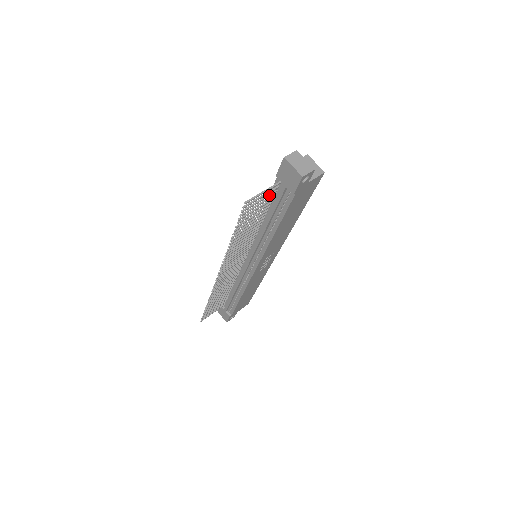
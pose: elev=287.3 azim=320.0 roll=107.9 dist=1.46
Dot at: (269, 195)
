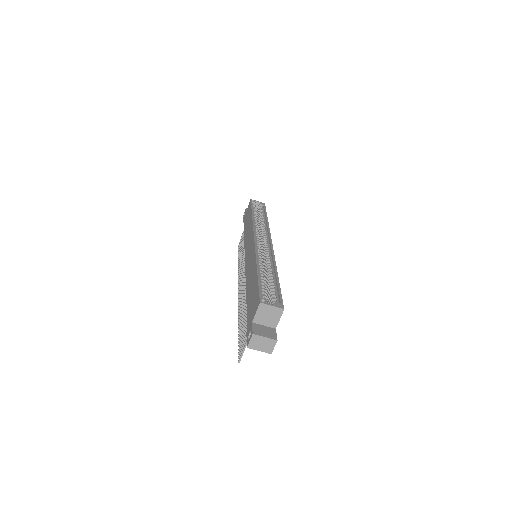
Dot at: occluded
